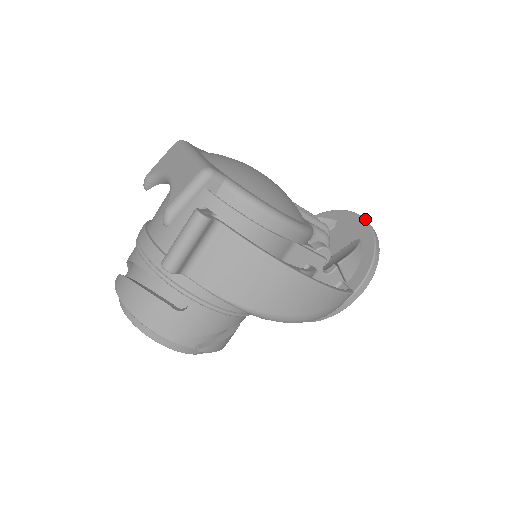
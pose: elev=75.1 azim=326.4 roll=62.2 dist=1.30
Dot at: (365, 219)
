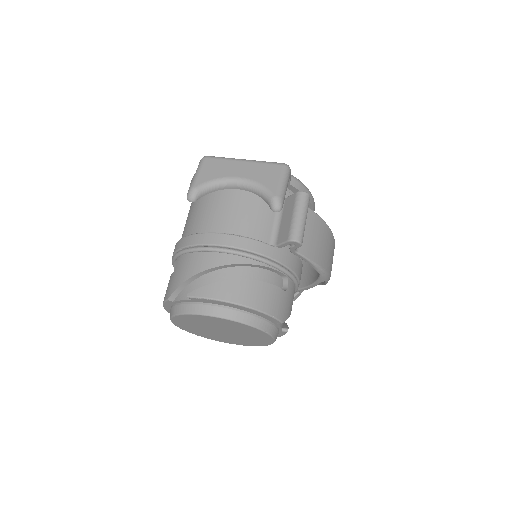
Dot at: occluded
